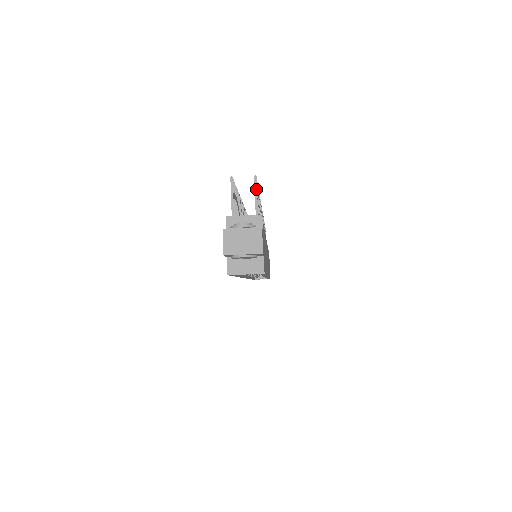
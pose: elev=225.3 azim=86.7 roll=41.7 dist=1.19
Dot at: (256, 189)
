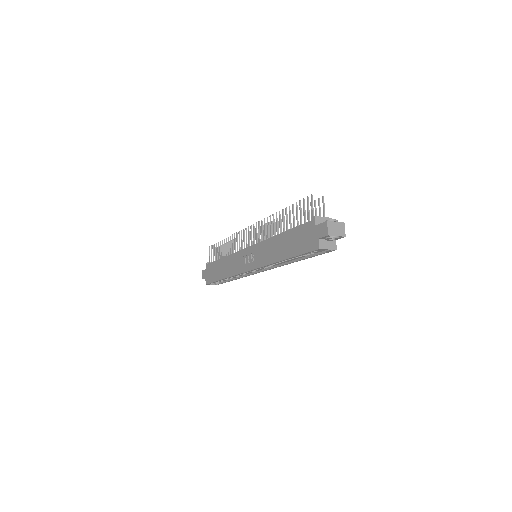
Dot at: (324, 203)
